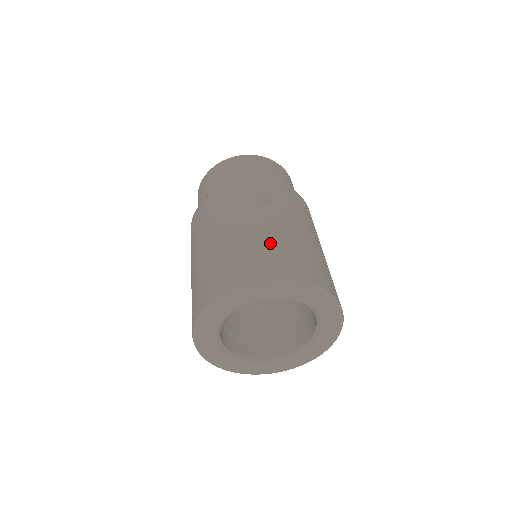
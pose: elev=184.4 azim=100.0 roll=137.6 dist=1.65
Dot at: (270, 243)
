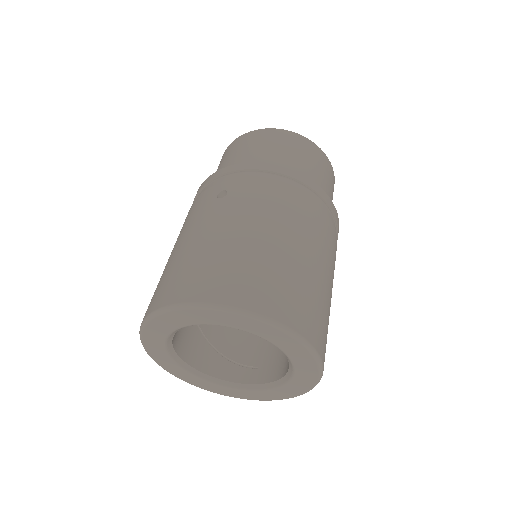
Dot at: (196, 253)
